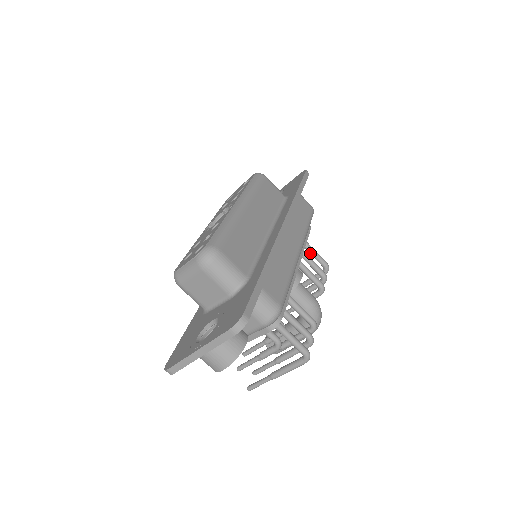
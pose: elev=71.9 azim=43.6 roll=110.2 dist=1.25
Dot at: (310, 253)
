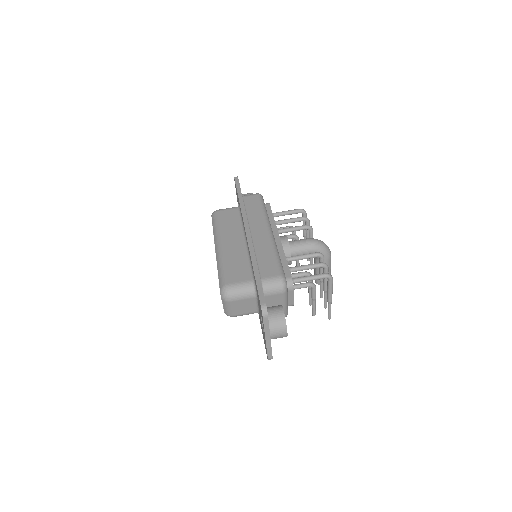
Dot at: occluded
